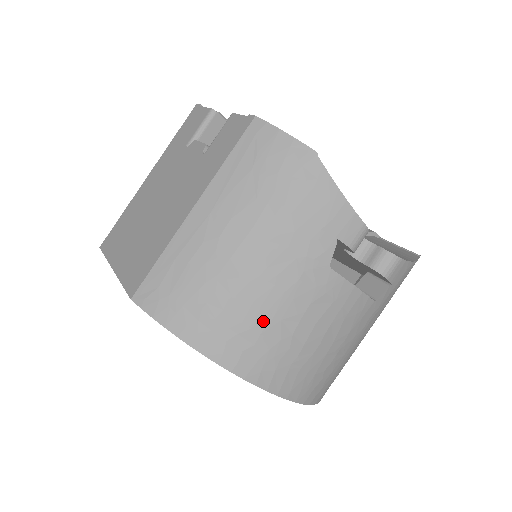
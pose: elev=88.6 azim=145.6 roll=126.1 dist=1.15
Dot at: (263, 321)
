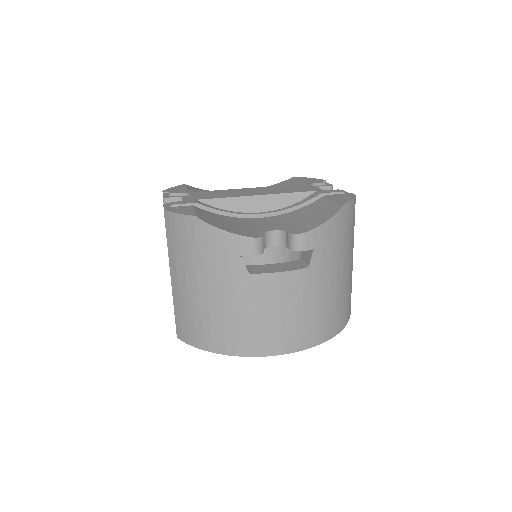
Dot at: (234, 322)
